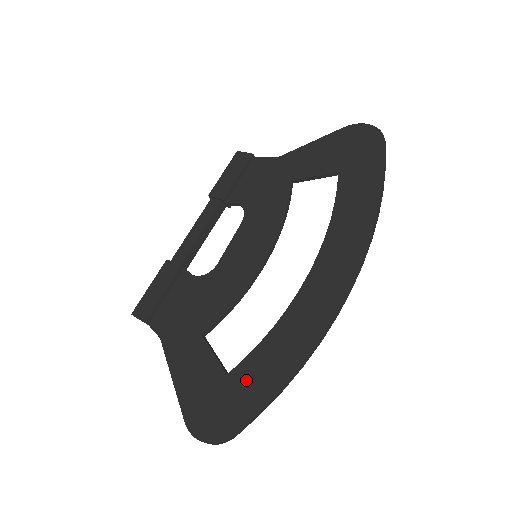
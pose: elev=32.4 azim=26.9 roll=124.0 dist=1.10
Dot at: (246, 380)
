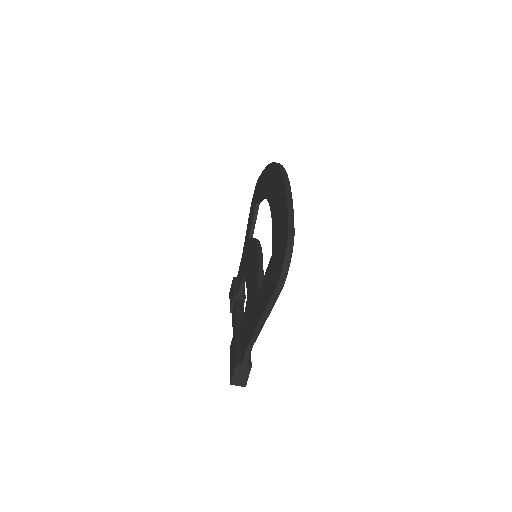
Dot at: (277, 231)
